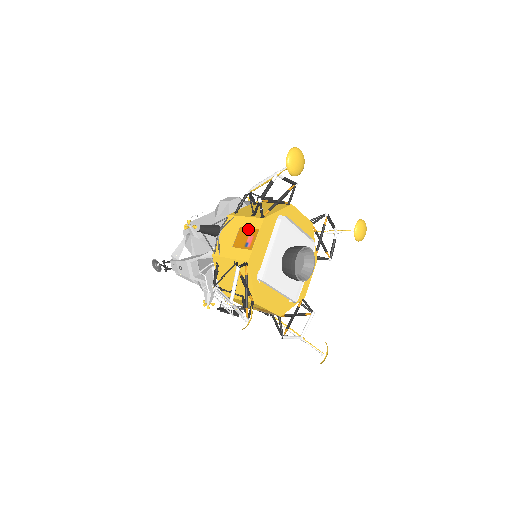
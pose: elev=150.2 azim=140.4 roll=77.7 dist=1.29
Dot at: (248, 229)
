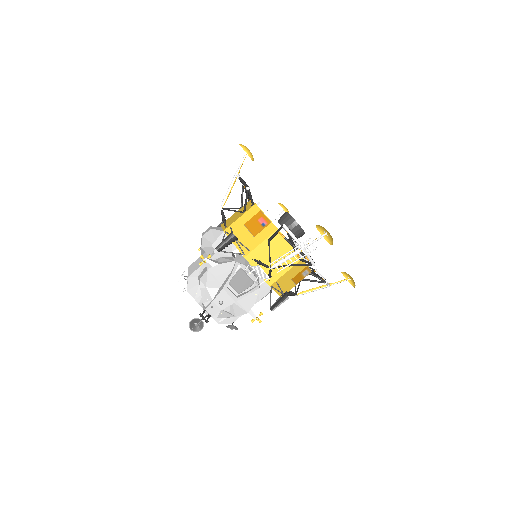
Dot at: (252, 219)
